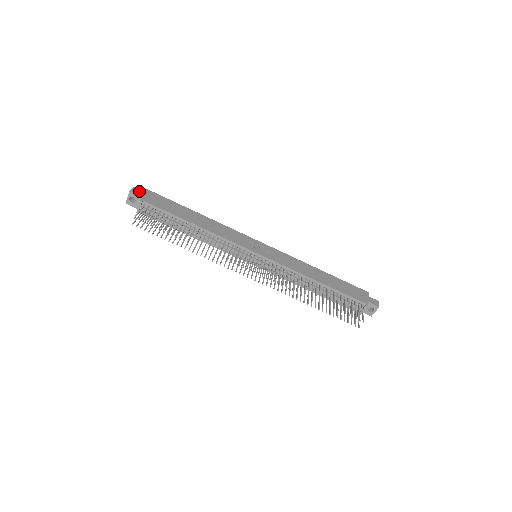
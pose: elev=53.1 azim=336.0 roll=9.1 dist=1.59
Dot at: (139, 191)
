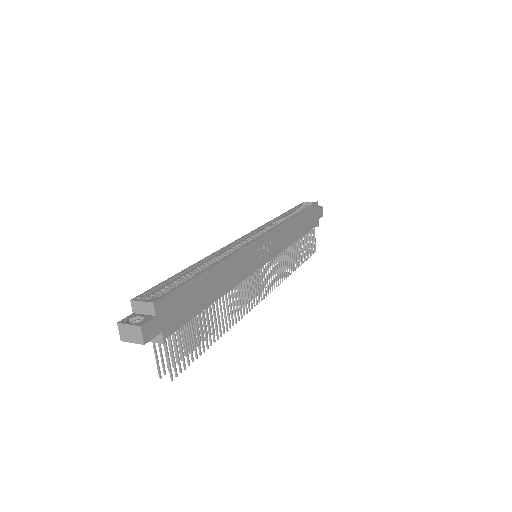
Dot at: (151, 325)
